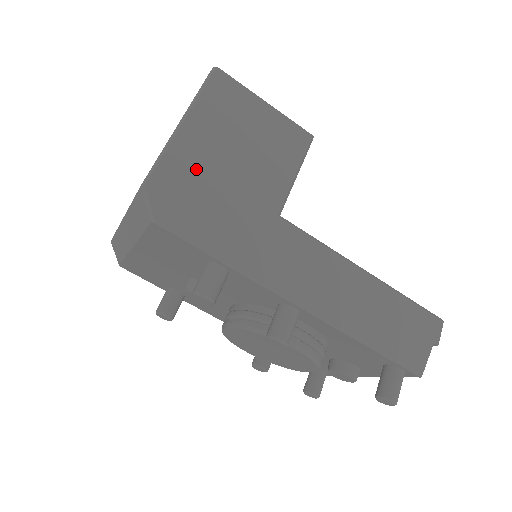
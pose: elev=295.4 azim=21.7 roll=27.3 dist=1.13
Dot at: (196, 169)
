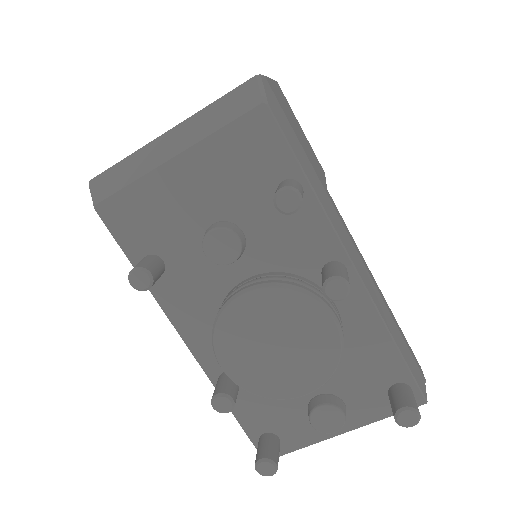
Dot at: (284, 108)
